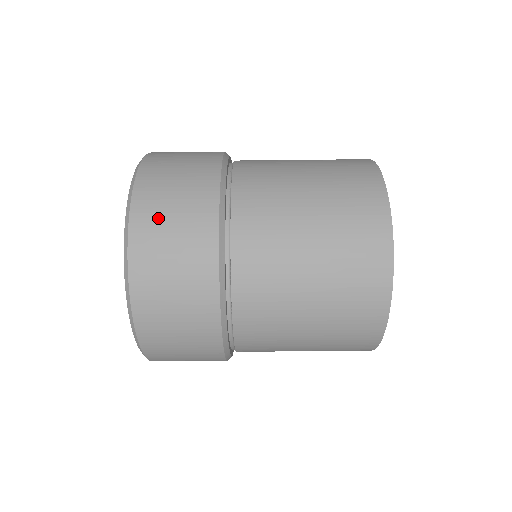
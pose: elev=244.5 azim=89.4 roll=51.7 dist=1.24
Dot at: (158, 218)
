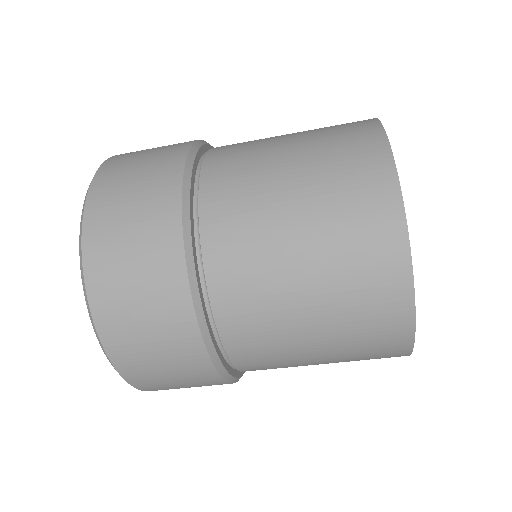
Dot at: (125, 318)
